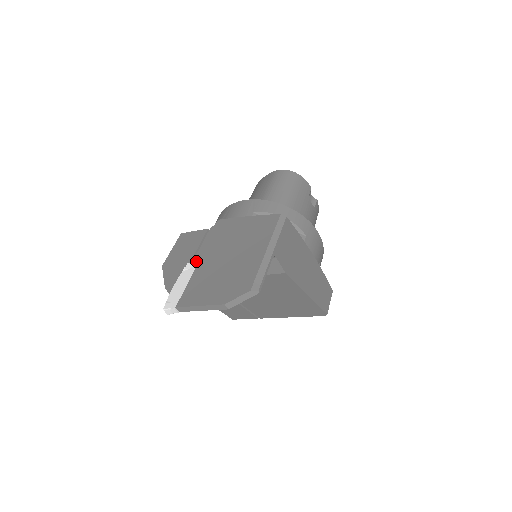
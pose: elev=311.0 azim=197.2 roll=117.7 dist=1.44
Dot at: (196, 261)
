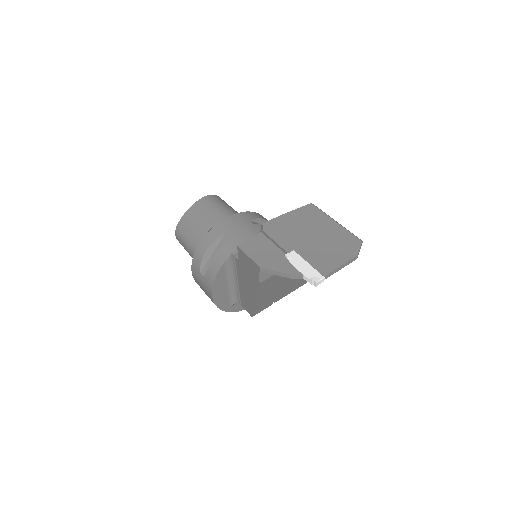
Dot at: (290, 250)
